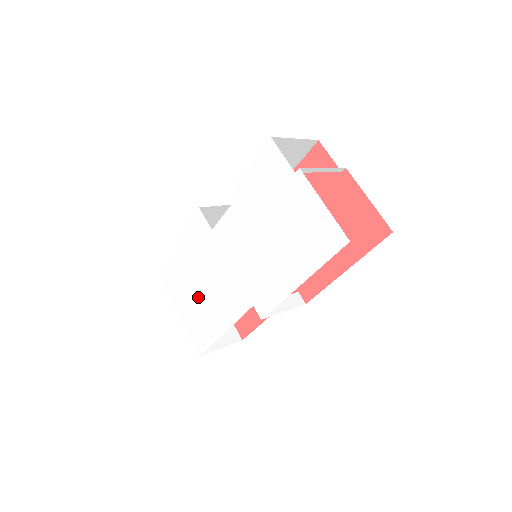
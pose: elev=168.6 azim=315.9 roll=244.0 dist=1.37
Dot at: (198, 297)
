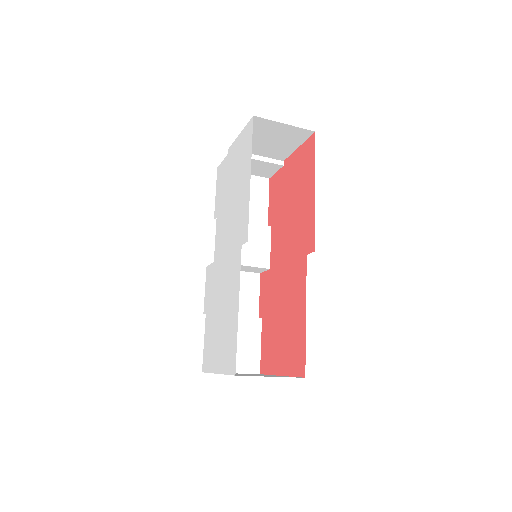
Dot at: (221, 323)
